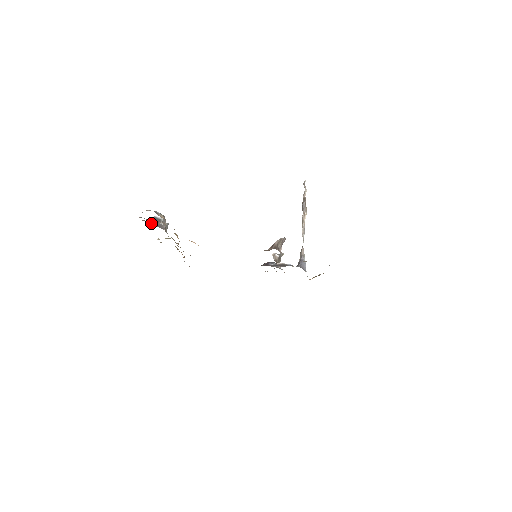
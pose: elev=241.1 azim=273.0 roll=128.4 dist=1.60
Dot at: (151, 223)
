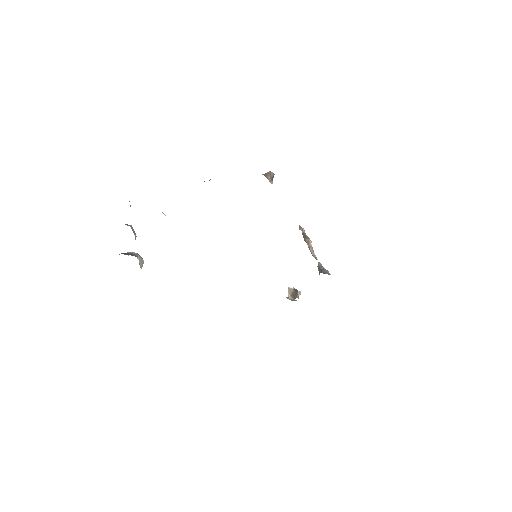
Dot at: occluded
